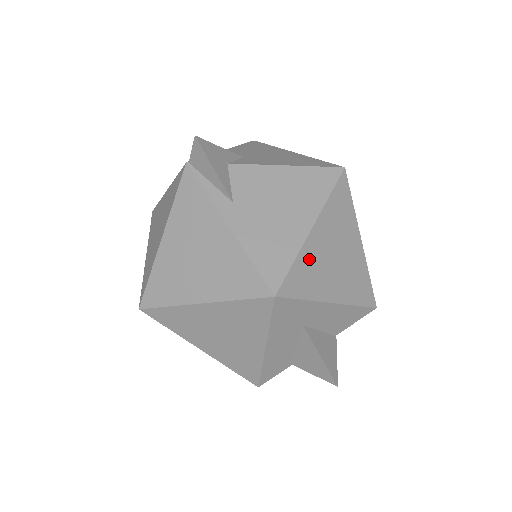
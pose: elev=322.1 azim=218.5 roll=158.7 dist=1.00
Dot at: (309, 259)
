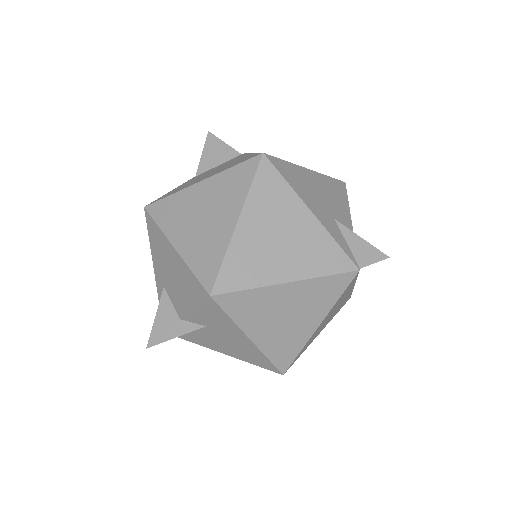
Dot at: occluded
